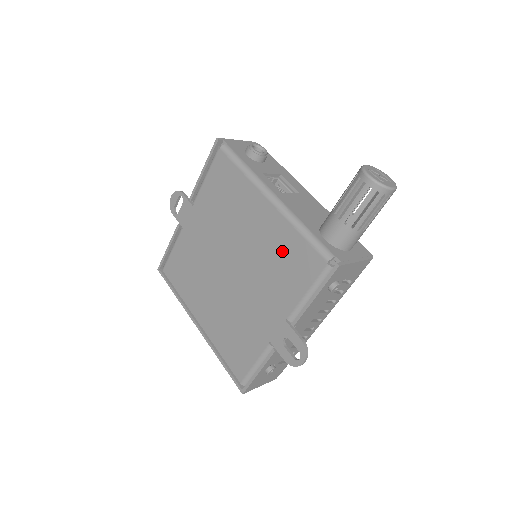
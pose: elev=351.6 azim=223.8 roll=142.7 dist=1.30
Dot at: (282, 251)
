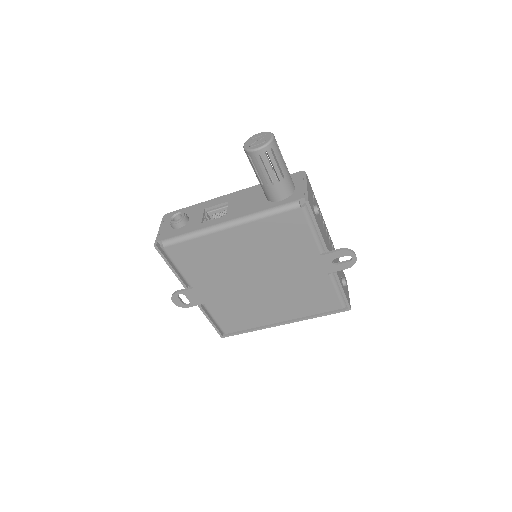
Dot at: (272, 236)
